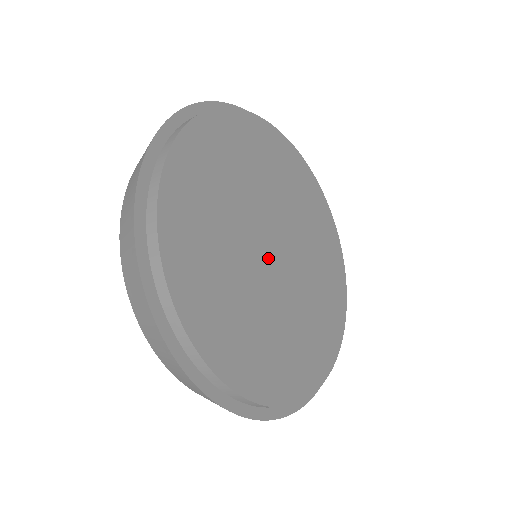
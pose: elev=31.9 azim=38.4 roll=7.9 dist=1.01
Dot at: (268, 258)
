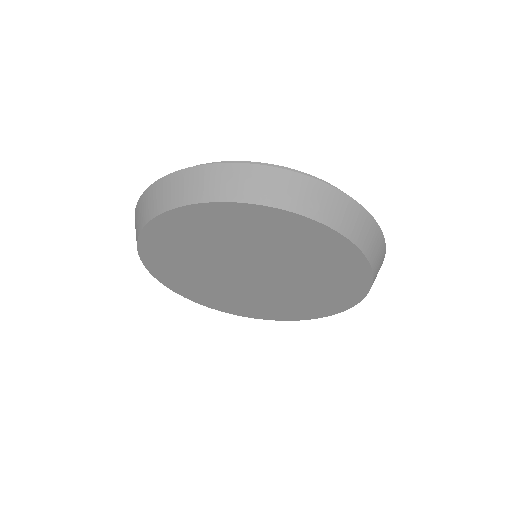
Dot at: occluded
